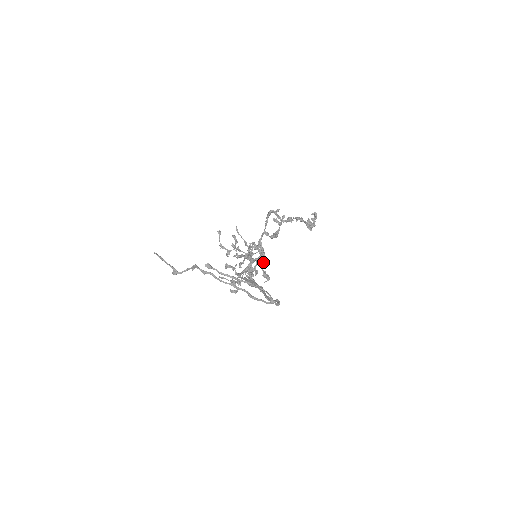
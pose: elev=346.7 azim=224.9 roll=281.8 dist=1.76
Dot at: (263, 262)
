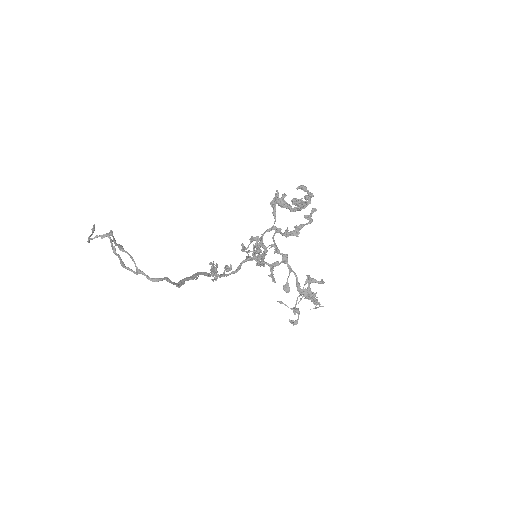
Dot at: (310, 280)
